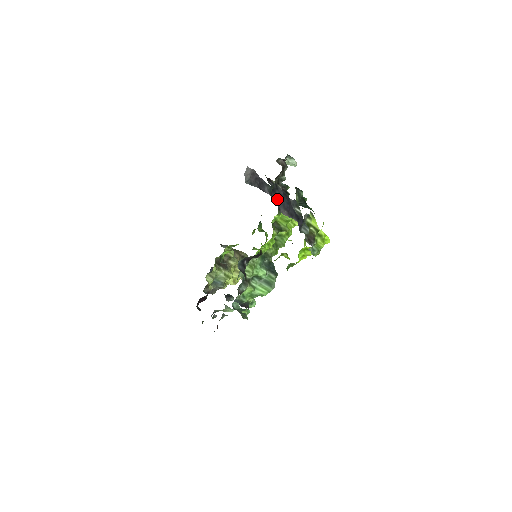
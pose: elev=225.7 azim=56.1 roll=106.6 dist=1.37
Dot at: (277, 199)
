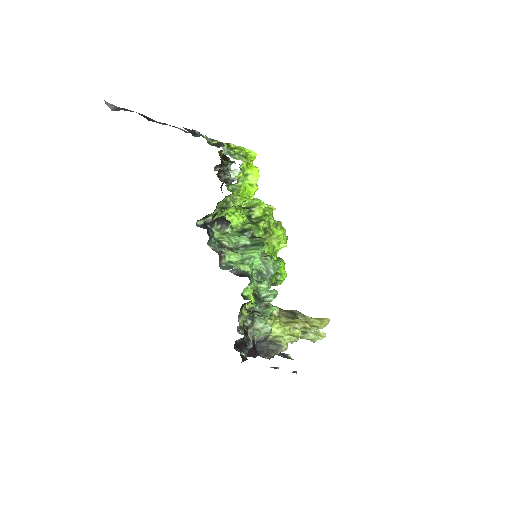
Dot at: occluded
